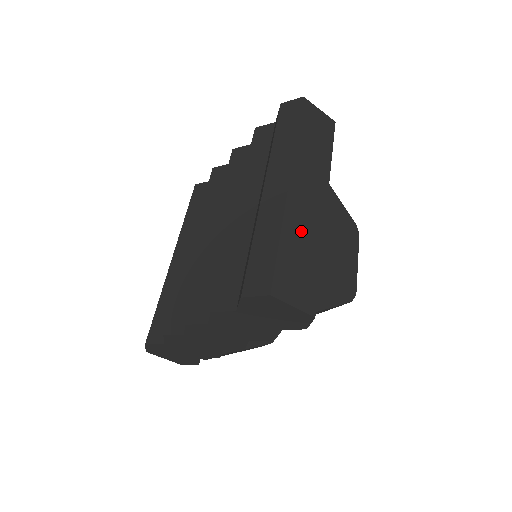
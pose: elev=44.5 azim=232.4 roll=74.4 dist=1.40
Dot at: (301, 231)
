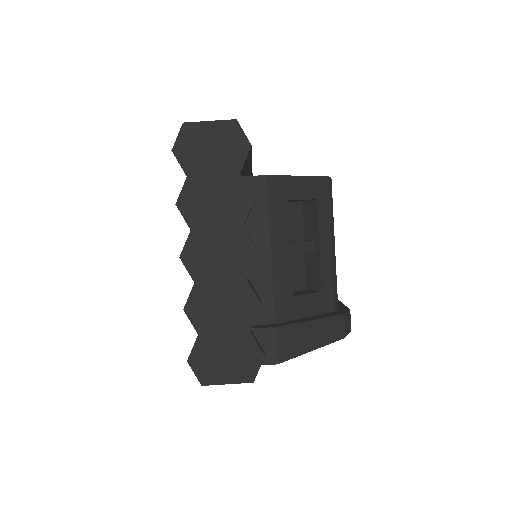
Dot at: occluded
